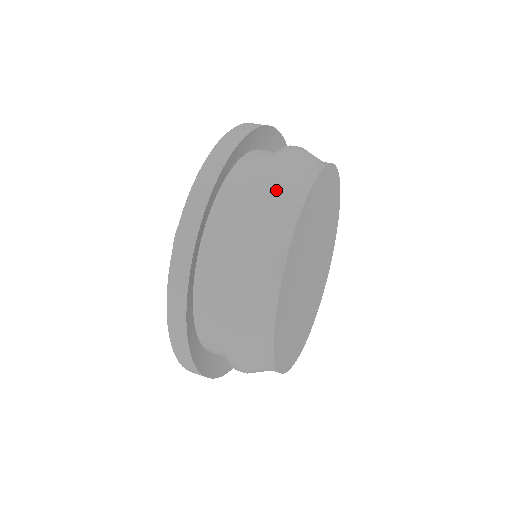
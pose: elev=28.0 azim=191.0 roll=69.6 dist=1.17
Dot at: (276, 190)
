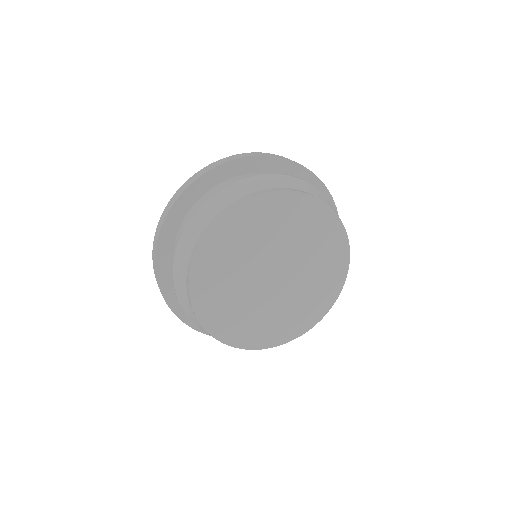
Dot at: (205, 212)
